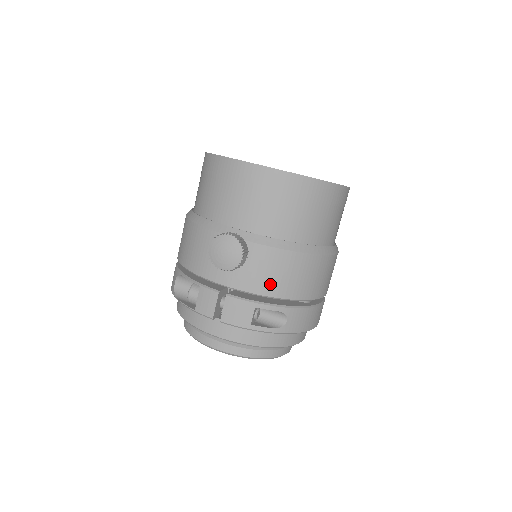
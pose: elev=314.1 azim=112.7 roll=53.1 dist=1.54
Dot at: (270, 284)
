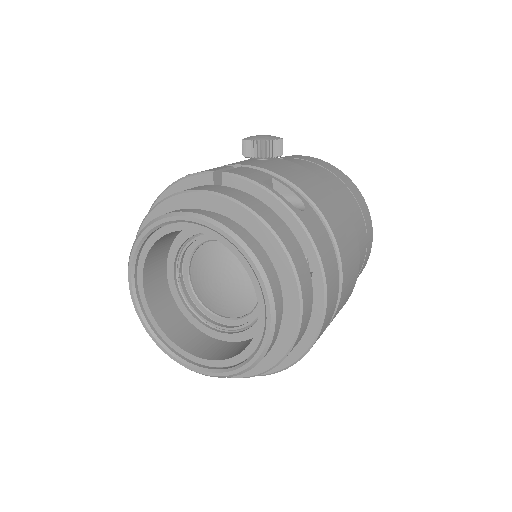
Dot at: (295, 178)
